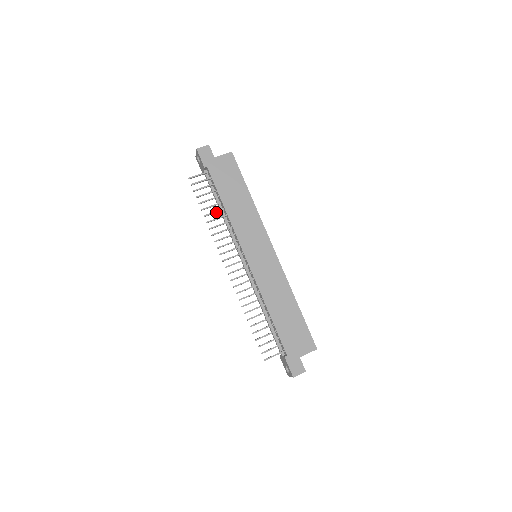
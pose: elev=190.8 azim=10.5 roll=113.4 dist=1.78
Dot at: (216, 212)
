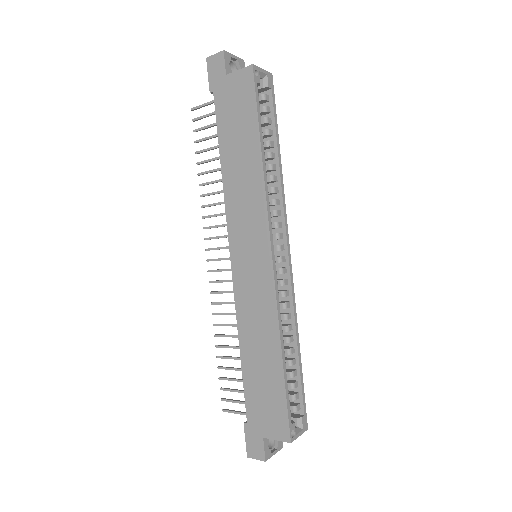
Dot at: (214, 171)
